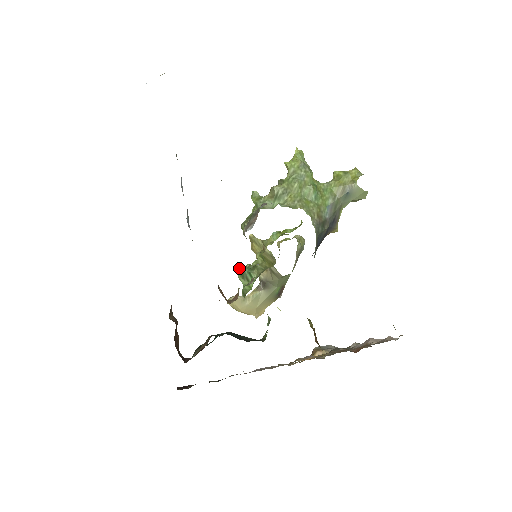
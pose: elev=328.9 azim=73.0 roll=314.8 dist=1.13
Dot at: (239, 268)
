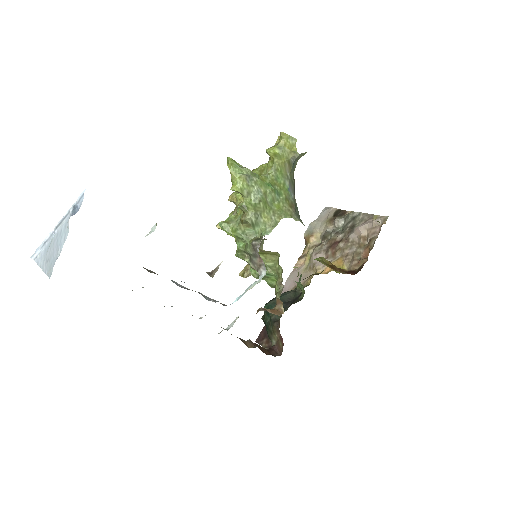
Dot at: (252, 273)
